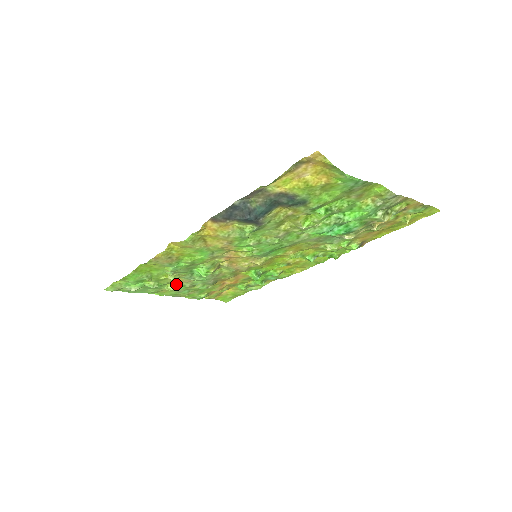
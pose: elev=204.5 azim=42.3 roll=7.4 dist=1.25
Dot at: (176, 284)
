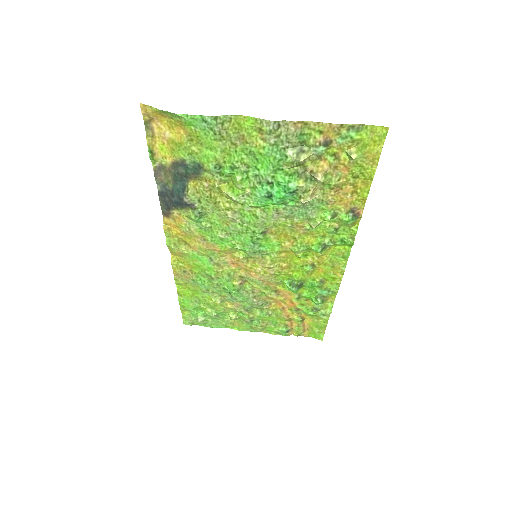
Dot at: (236, 312)
